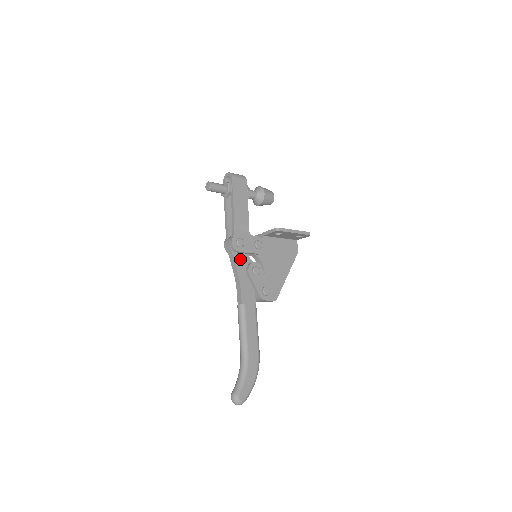
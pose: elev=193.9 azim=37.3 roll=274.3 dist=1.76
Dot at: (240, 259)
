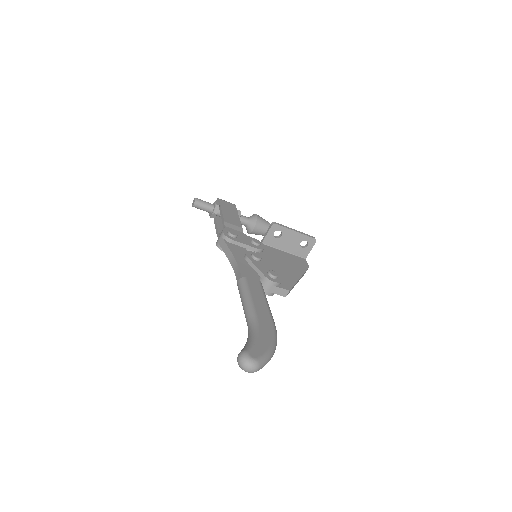
Dot at: (235, 248)
